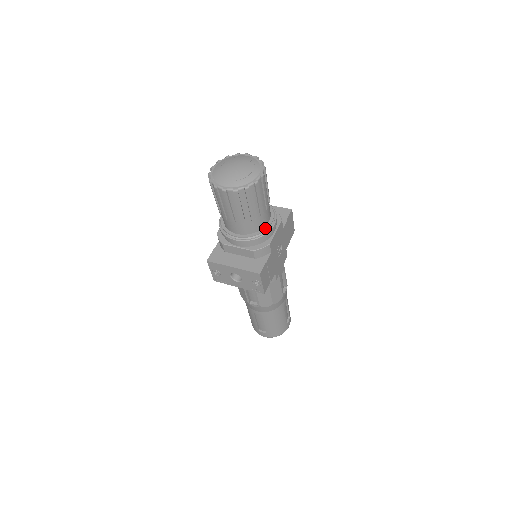
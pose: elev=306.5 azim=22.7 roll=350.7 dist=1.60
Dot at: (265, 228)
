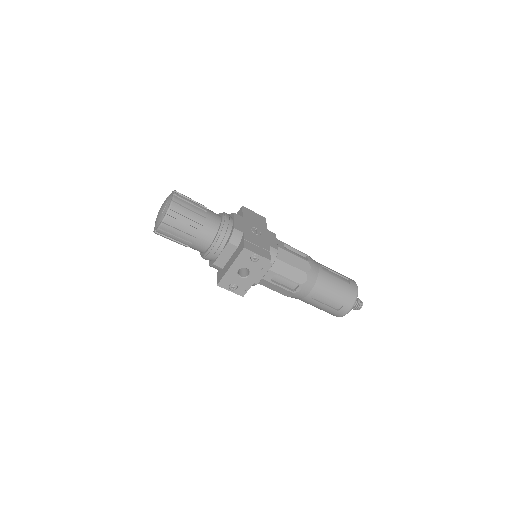
Dot at: (221, 223)
